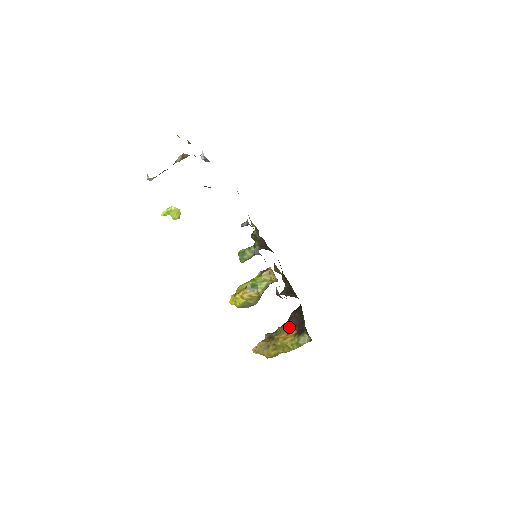
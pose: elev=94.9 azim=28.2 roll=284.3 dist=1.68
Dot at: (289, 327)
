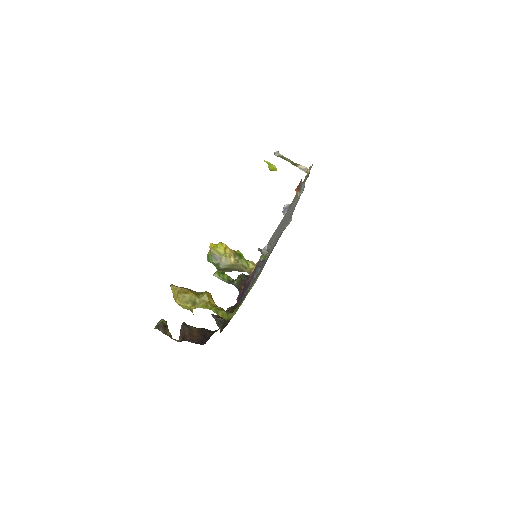
Dot at: (194, 329)
